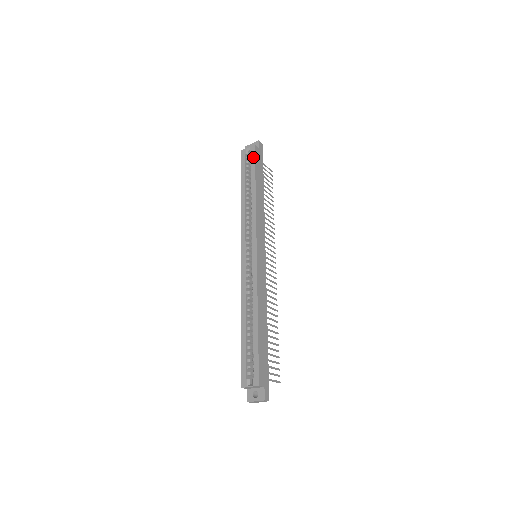
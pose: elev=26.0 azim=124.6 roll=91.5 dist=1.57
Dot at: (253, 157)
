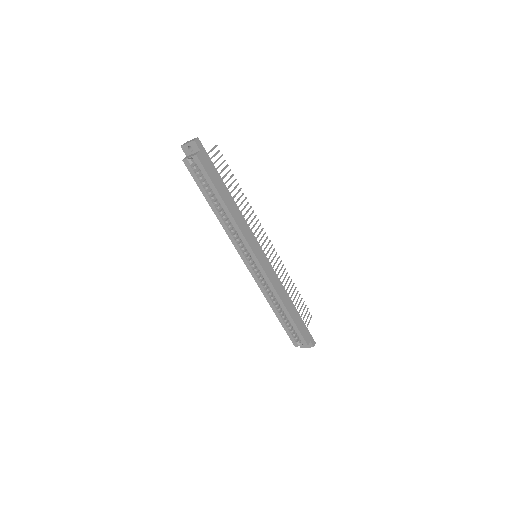
Dot at: (203, 170)
